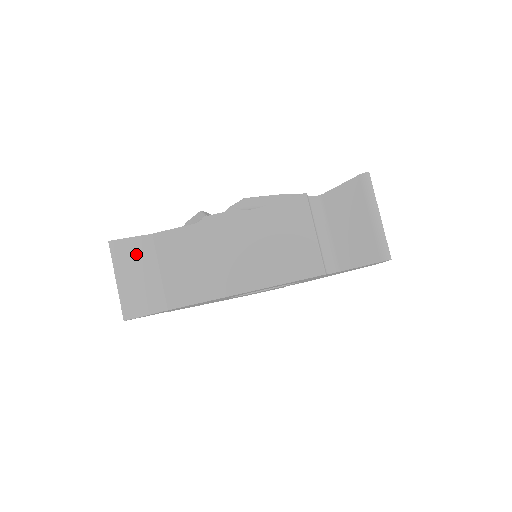
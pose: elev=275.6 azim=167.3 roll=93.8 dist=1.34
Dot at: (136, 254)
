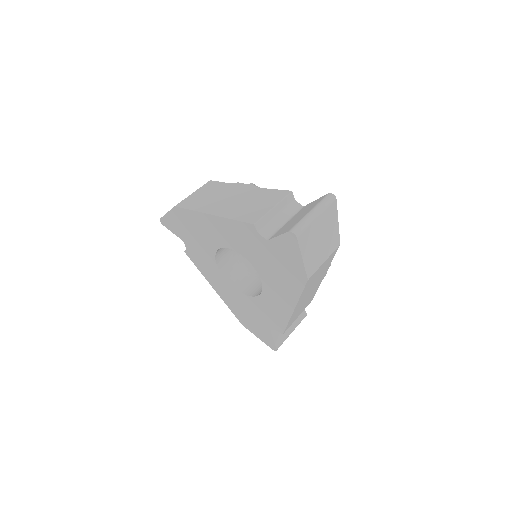
Dot at: occluded
